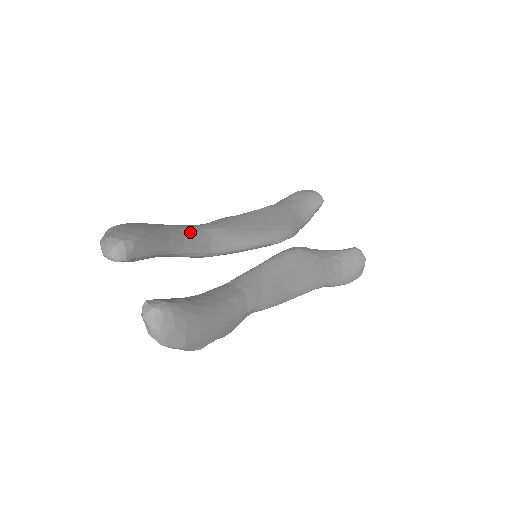
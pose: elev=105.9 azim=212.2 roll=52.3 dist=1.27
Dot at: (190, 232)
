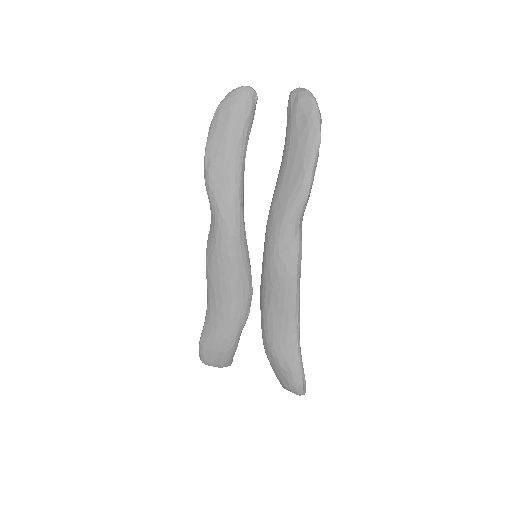
Dot at: occluded
